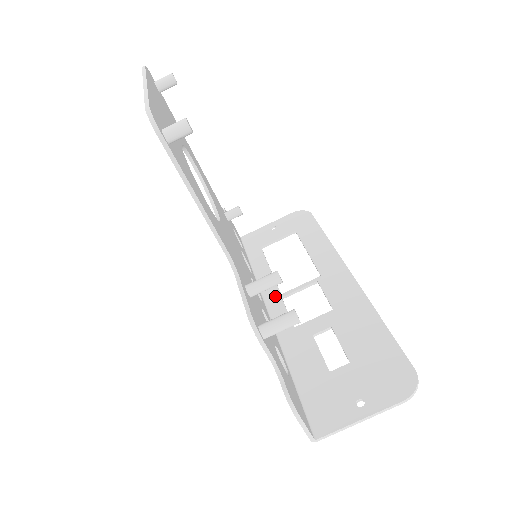
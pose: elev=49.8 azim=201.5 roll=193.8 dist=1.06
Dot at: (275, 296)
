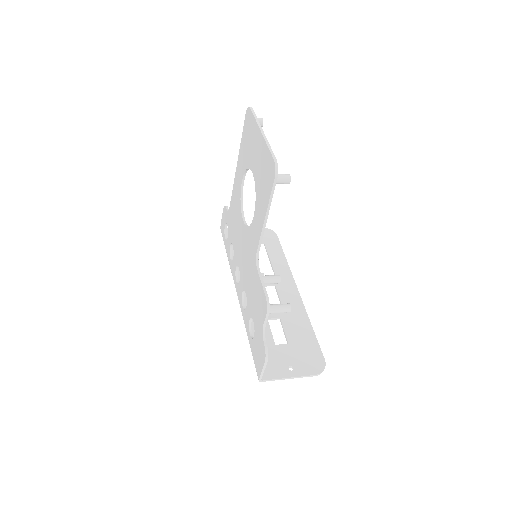
Dot at: occluded
